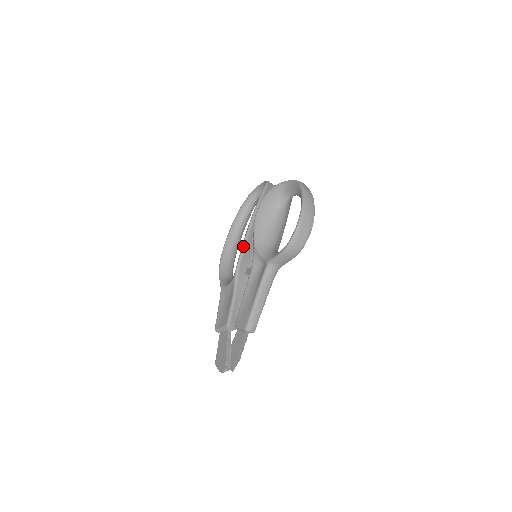
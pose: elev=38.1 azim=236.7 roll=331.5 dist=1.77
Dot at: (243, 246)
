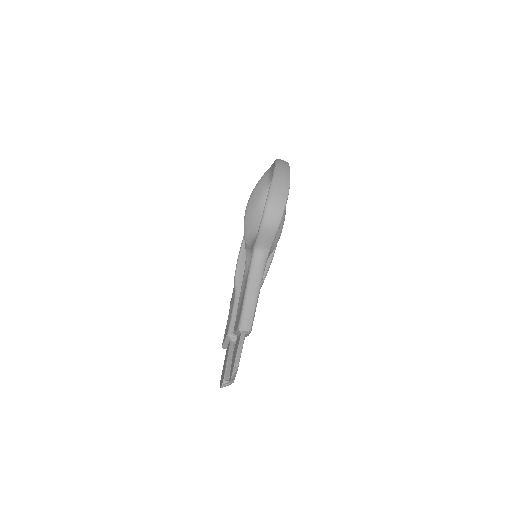
Dot at: (240, 249)
